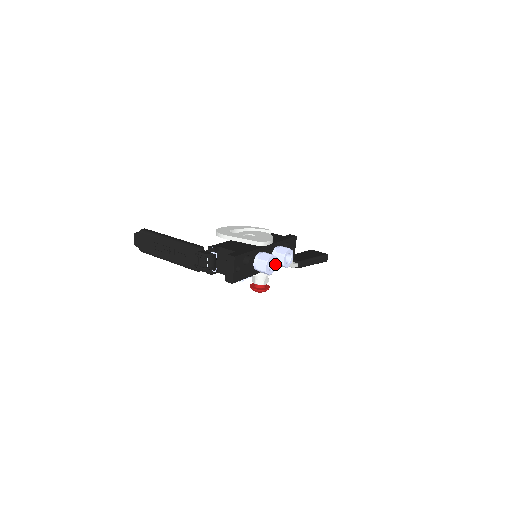
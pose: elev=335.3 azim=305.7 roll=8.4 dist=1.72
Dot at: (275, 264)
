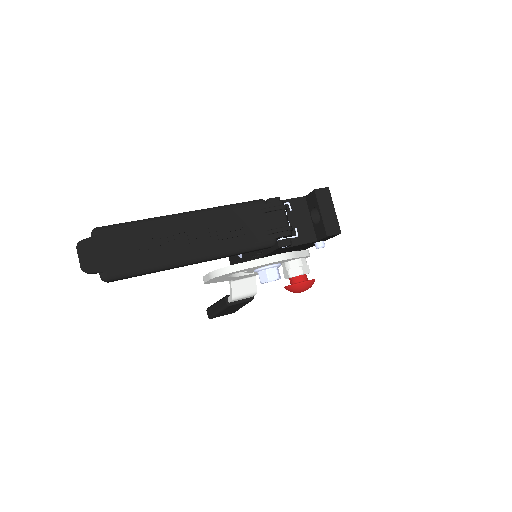
Dot at: occluded
